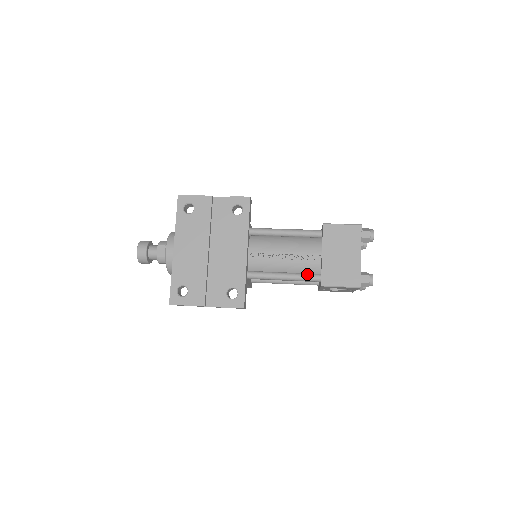
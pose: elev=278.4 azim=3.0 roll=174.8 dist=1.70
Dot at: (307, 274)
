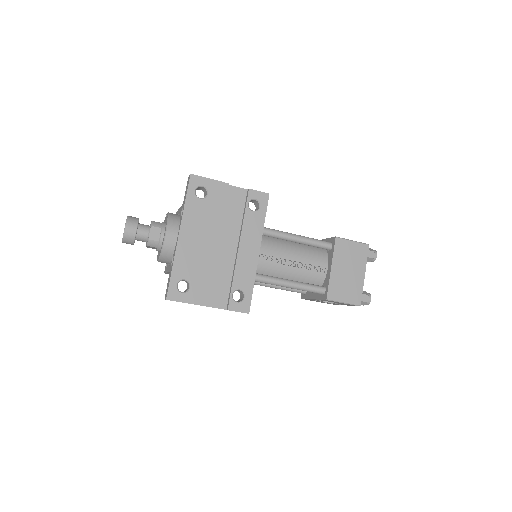
Dot at: (313, 285)
